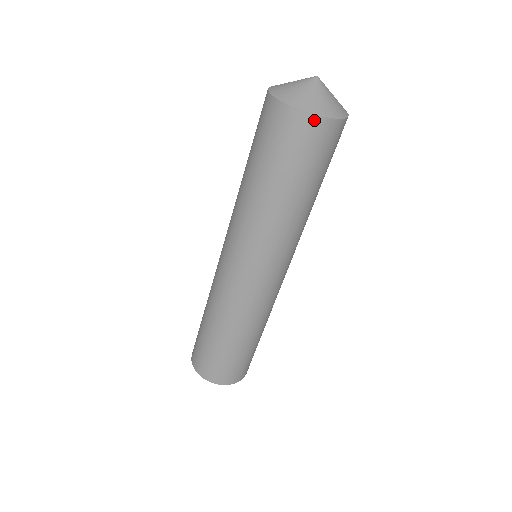
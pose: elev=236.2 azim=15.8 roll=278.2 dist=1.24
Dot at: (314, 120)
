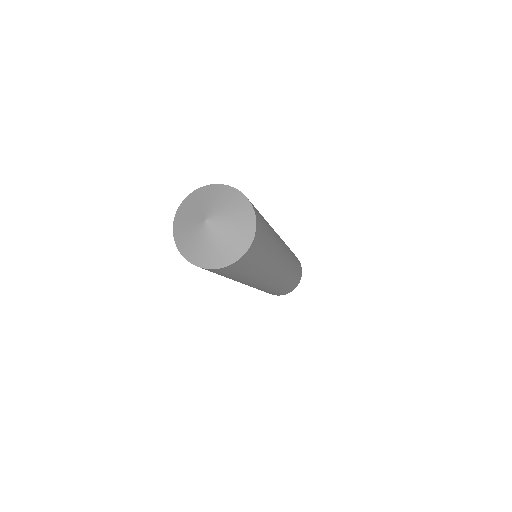
Dot at: (205, 269)
